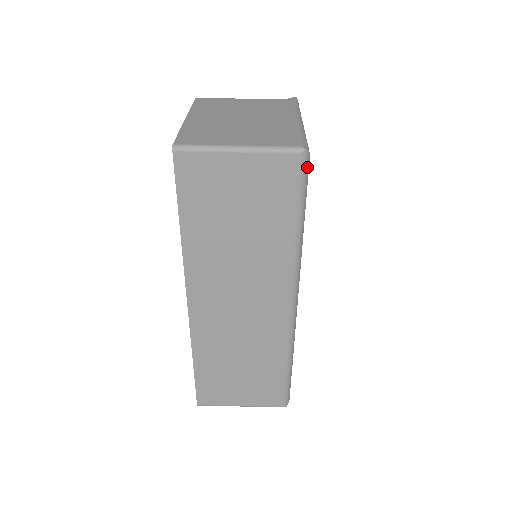
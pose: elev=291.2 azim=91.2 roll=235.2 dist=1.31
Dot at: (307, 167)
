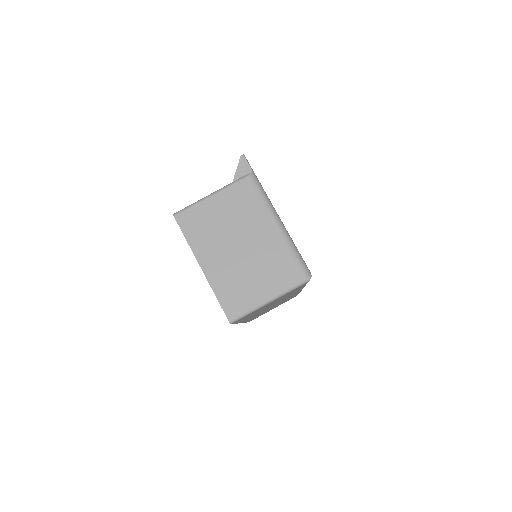
Dot at: occluded
